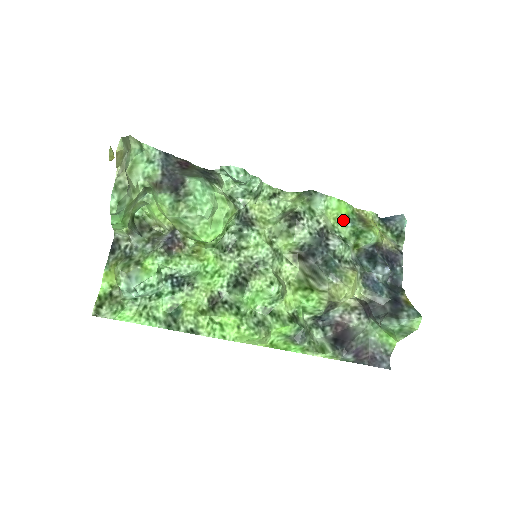
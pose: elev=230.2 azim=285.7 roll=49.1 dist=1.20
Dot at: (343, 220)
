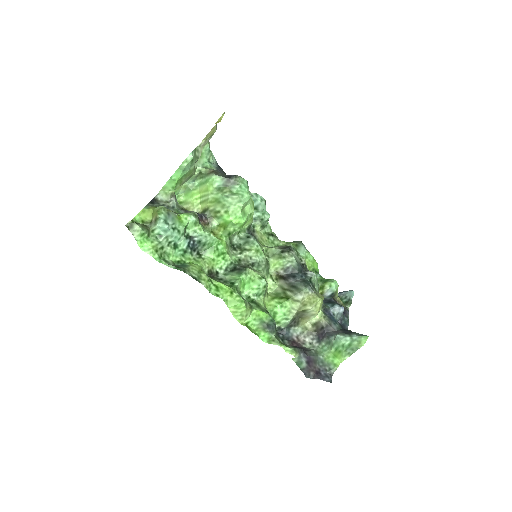
Dot at: (314, 271)
